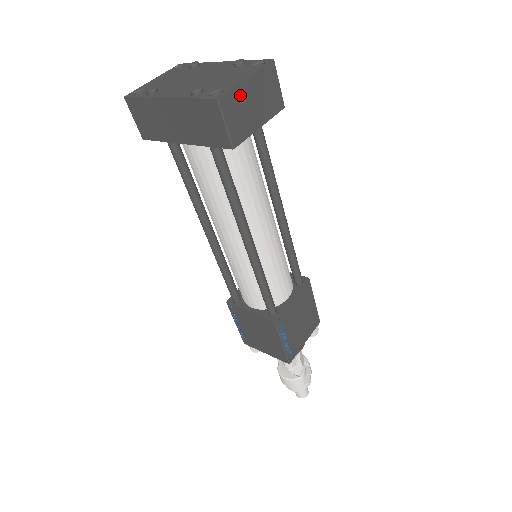
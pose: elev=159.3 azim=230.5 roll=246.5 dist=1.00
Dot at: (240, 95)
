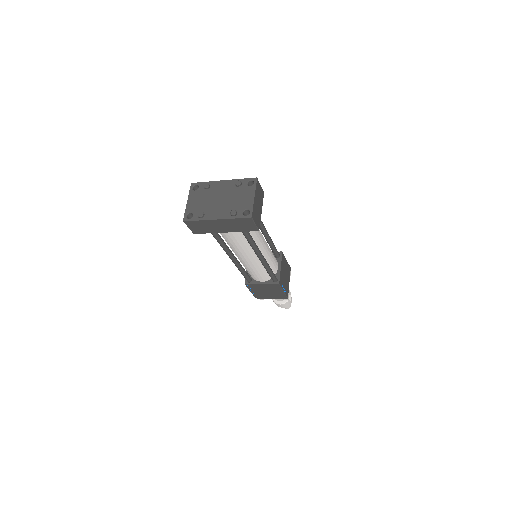
Dot at: (255, 207)
